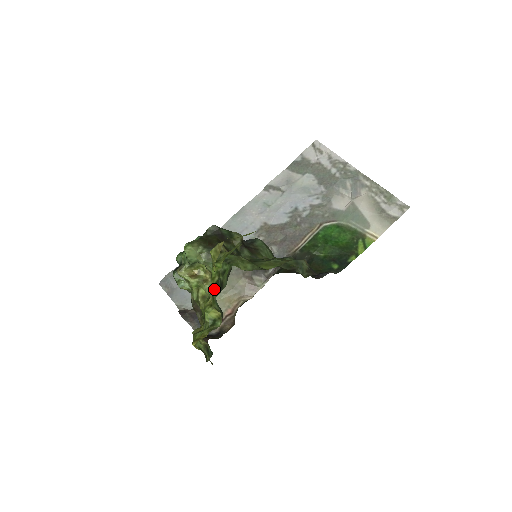
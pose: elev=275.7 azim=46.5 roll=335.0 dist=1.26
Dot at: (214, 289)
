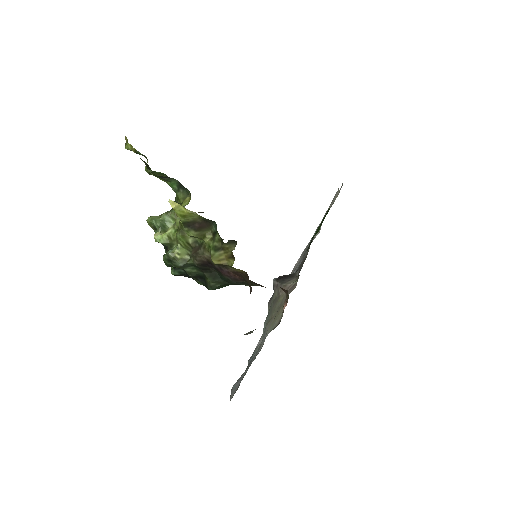
Dot at: occluded
